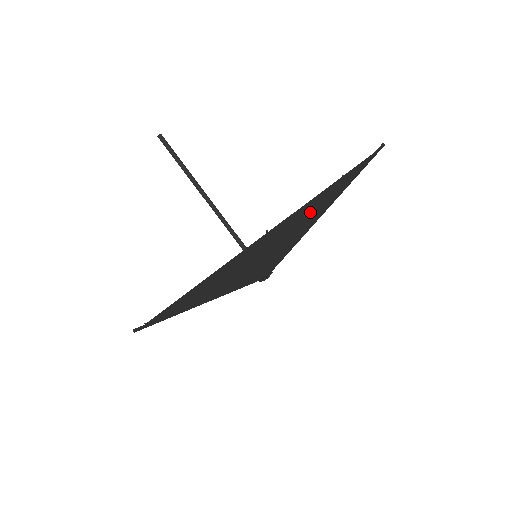
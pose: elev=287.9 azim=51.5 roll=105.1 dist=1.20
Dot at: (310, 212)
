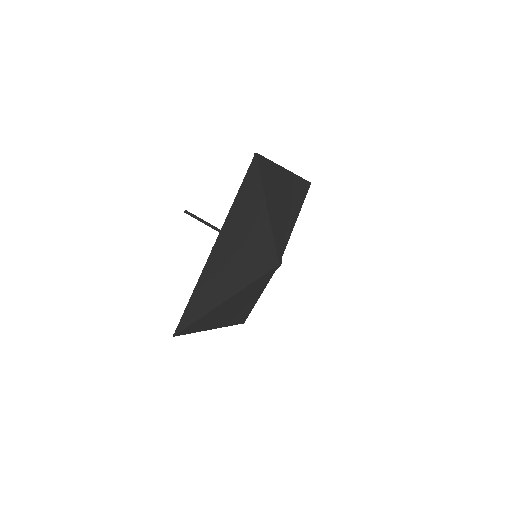
Dot at: (244, 219)
